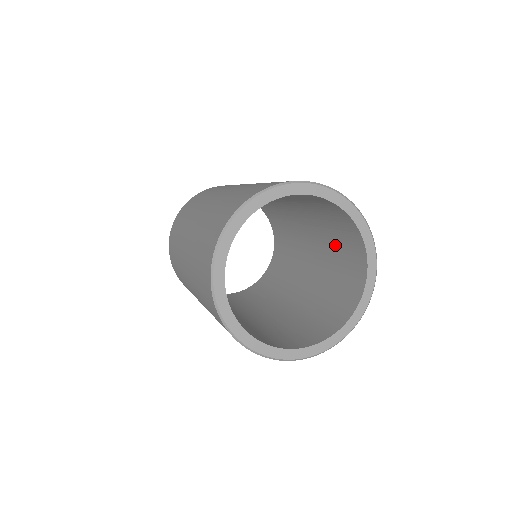
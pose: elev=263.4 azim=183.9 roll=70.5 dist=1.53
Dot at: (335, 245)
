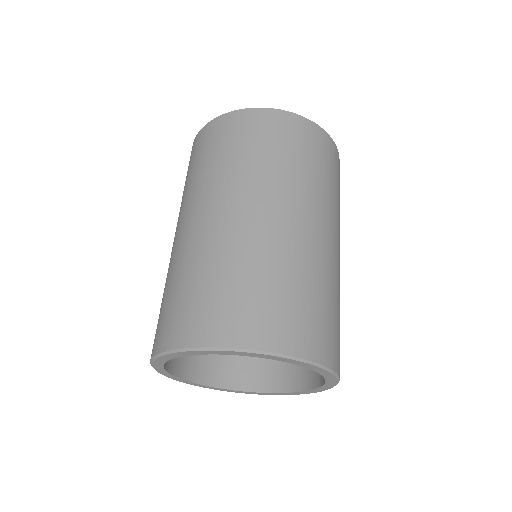
Dot at: occluded
